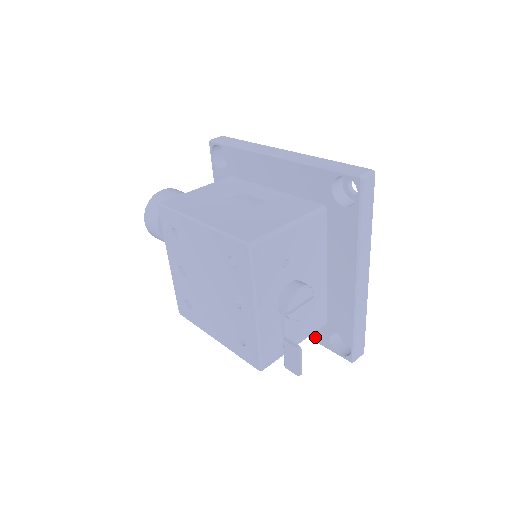
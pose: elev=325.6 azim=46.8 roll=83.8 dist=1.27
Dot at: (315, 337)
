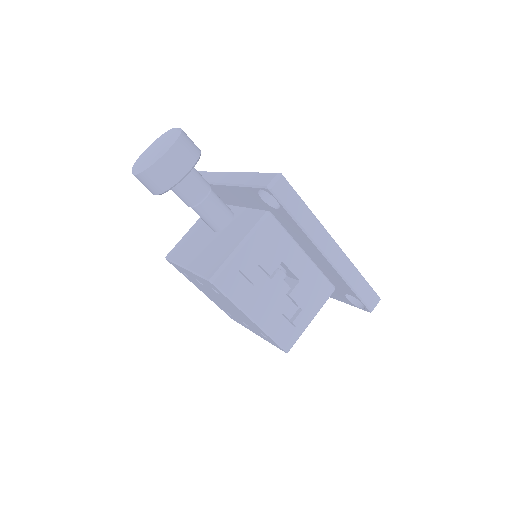
Dot at: occluded
